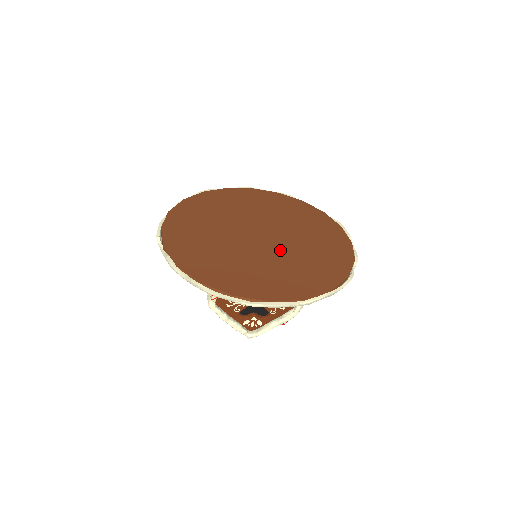
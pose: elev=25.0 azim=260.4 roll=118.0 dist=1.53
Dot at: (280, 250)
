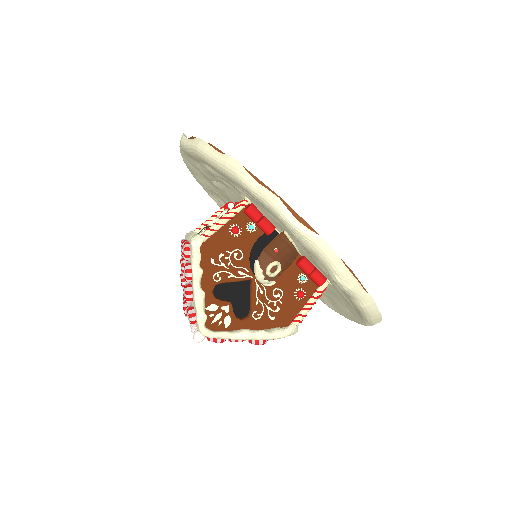
Dot at: occluded
